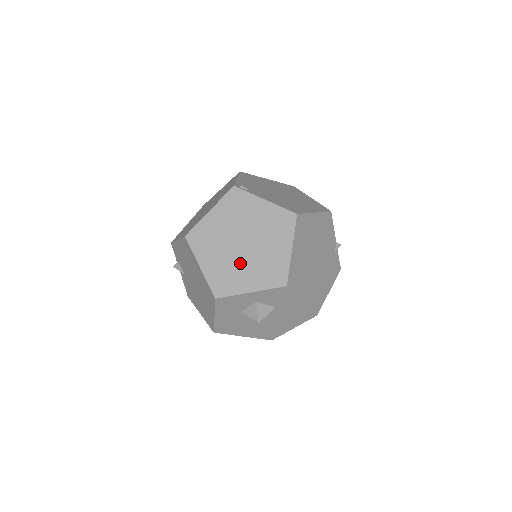
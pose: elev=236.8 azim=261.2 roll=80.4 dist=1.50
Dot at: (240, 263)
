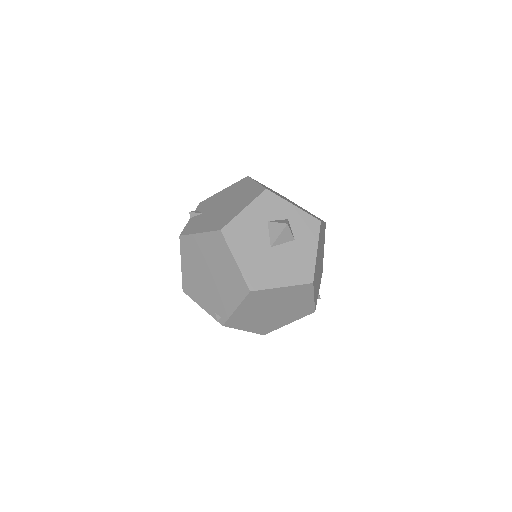
Dot at: occluded
